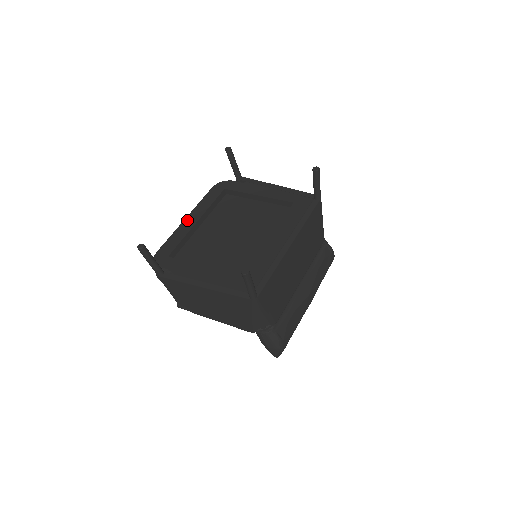
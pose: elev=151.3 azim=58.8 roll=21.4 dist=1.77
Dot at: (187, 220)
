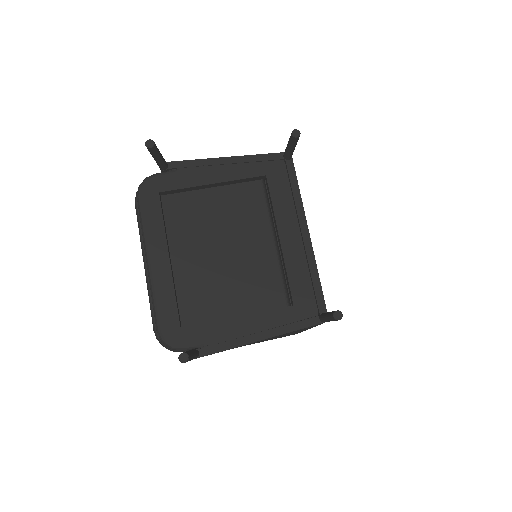
Dot at: (154, 264)
